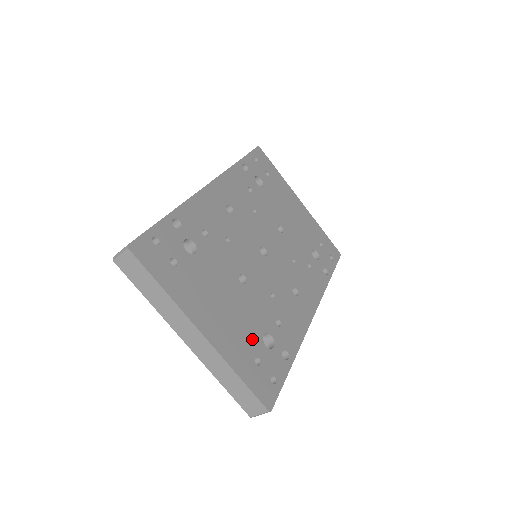
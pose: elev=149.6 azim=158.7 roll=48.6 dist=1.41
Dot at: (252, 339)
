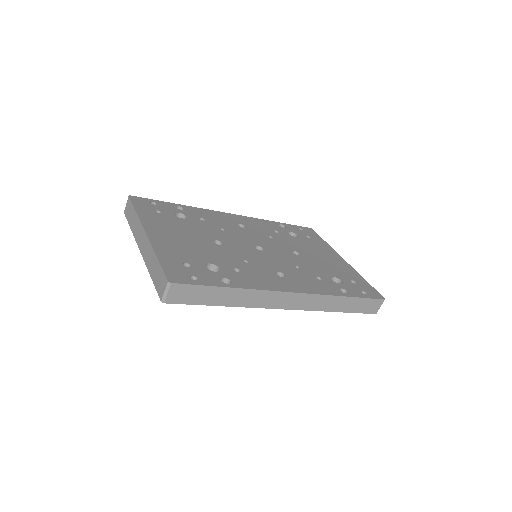
Dot at: (194, 258)
